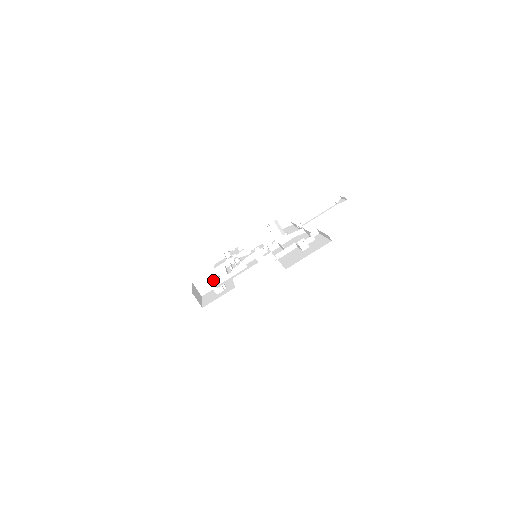
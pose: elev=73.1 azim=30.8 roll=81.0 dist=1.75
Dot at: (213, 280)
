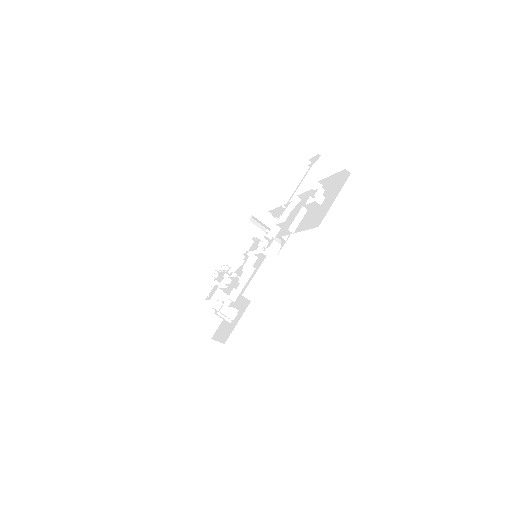
Dot at: (219, 308)
